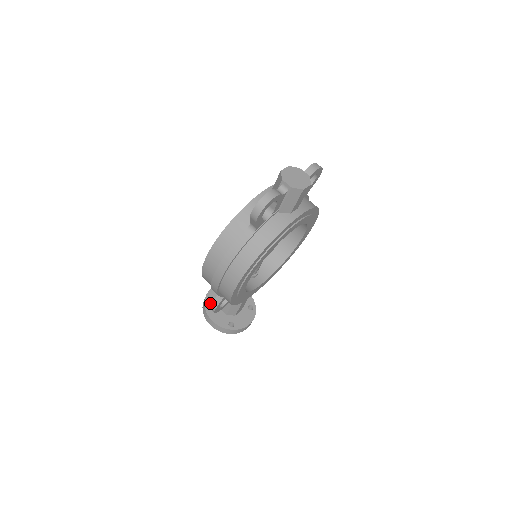
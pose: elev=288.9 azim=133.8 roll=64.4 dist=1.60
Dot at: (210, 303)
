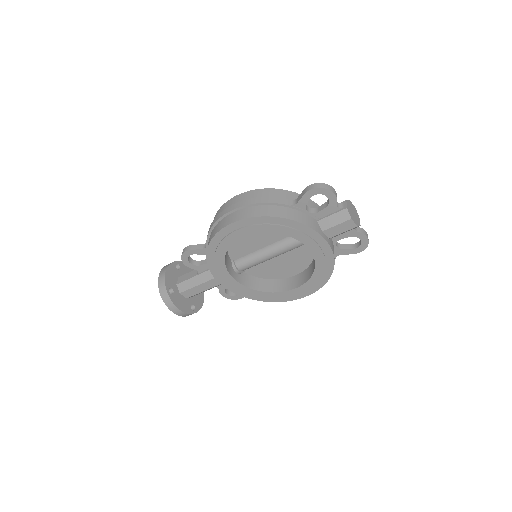
Dot at: (177, 268)
